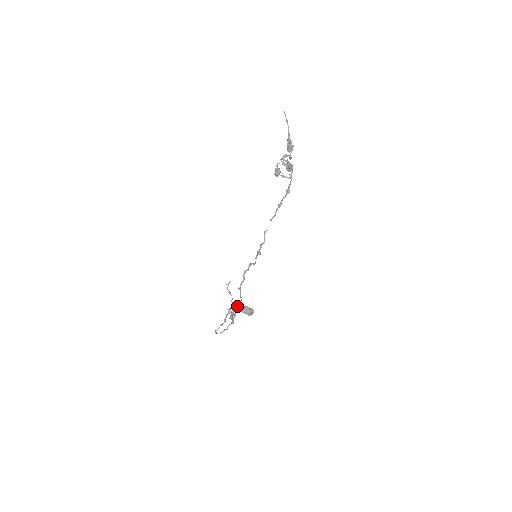
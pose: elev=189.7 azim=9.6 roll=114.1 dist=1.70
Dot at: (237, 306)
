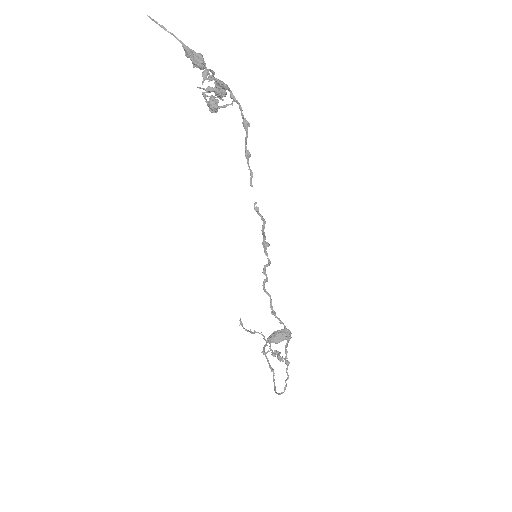
Dot at: occluded
